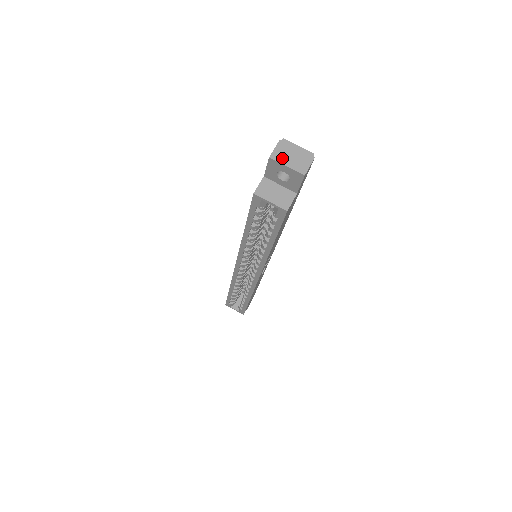
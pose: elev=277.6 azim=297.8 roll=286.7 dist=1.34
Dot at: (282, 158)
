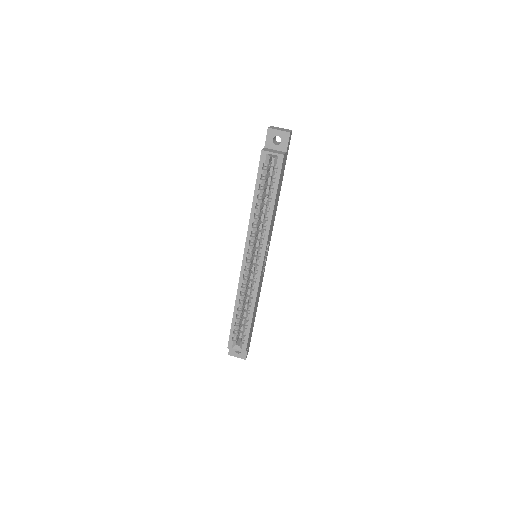
Dot at: (275, 128)
